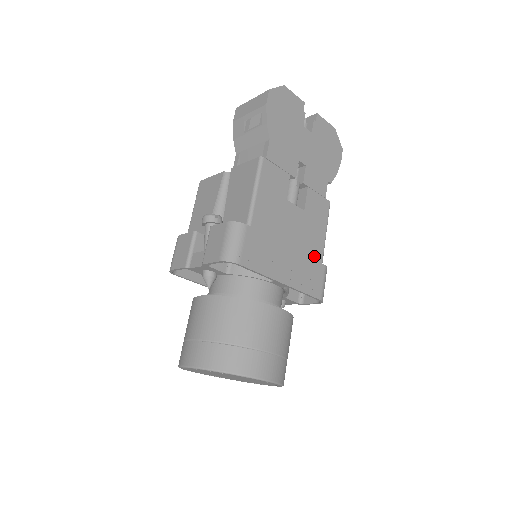
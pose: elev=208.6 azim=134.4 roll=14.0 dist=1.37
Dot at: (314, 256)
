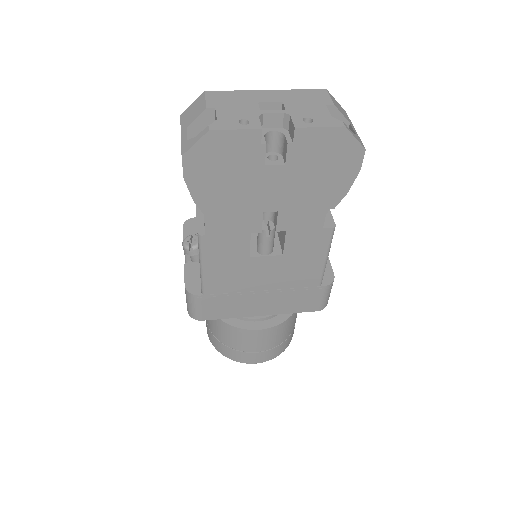
Dot at: (305, 284)
